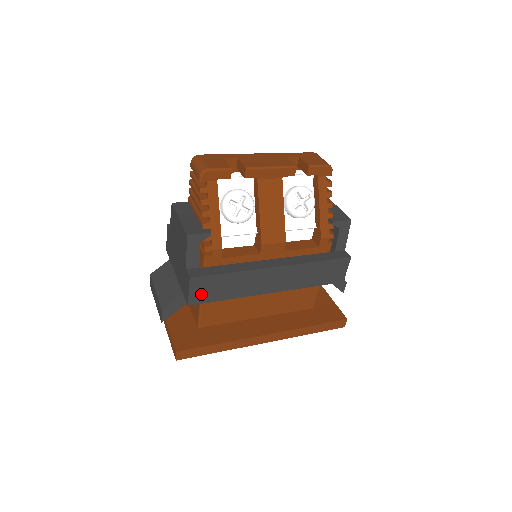
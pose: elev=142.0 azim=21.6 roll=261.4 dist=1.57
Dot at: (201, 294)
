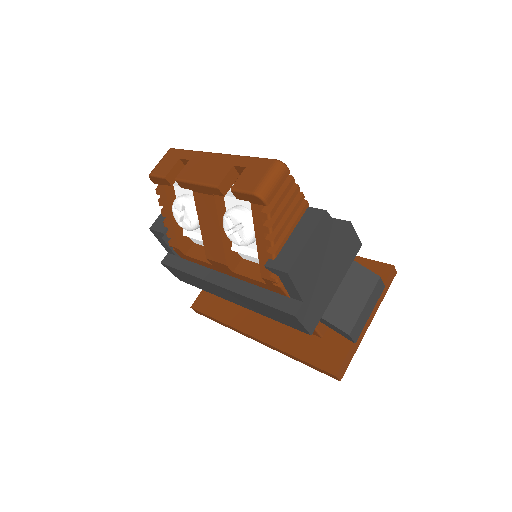
Dot at: (180, 277)
